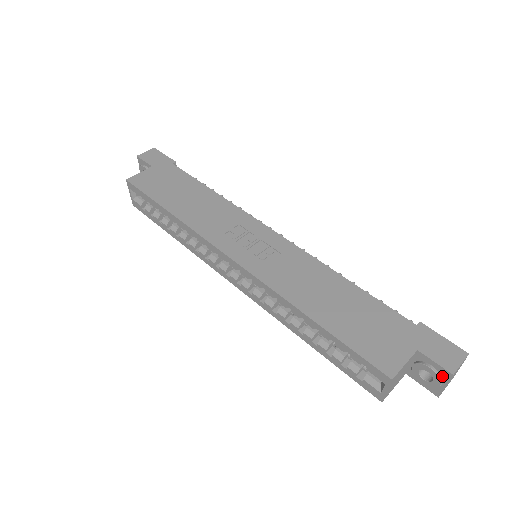
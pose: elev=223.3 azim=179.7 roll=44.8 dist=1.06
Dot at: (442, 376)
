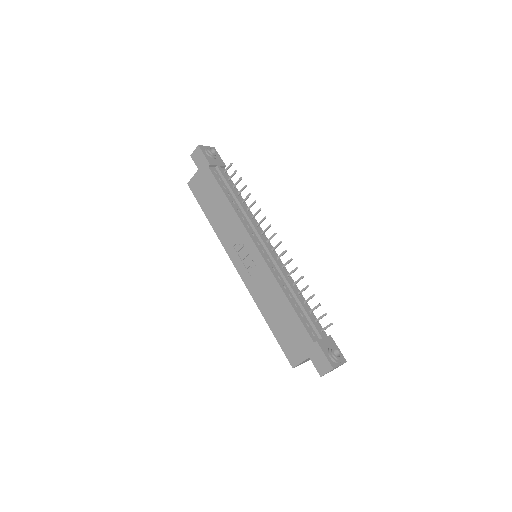
Dot at: occluded
